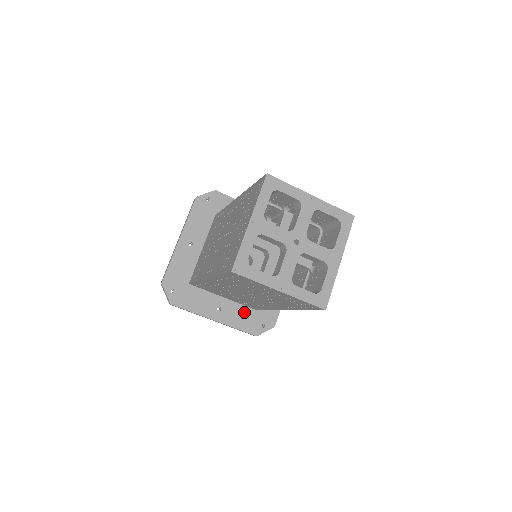
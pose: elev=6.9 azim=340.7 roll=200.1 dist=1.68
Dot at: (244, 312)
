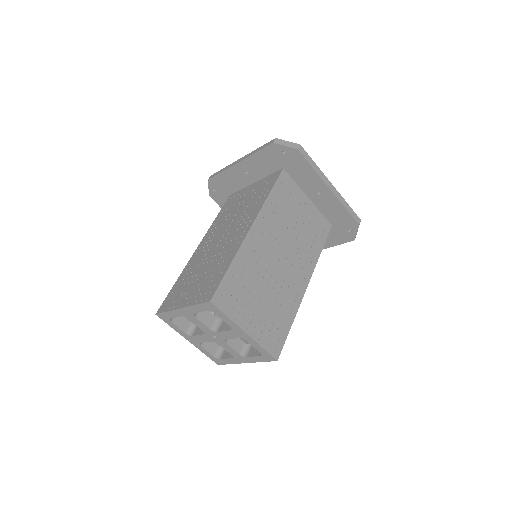
Dot at: occluded
